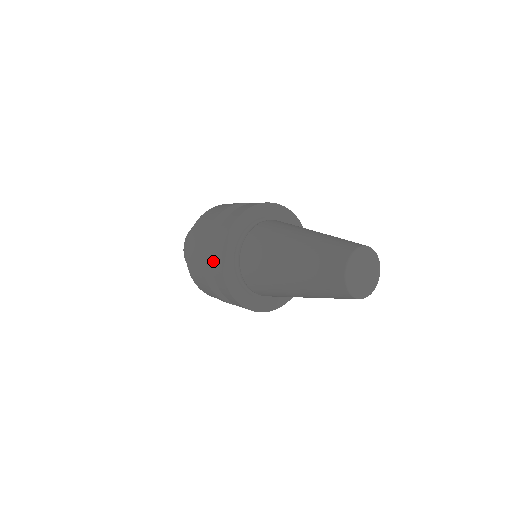
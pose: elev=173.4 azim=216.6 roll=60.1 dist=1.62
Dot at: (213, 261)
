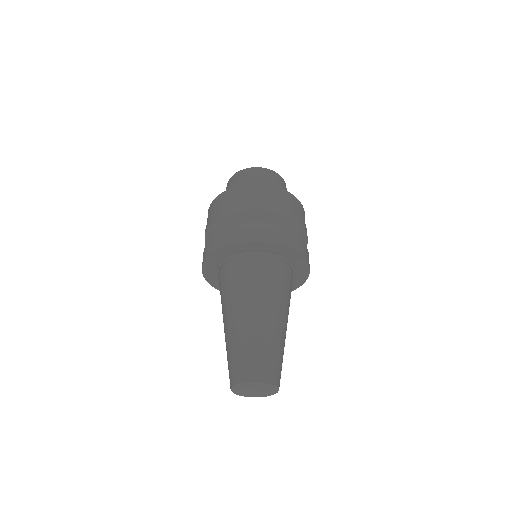
Dot at: occluded
